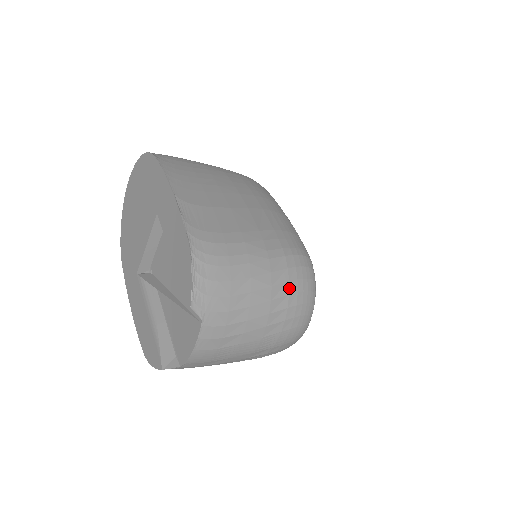
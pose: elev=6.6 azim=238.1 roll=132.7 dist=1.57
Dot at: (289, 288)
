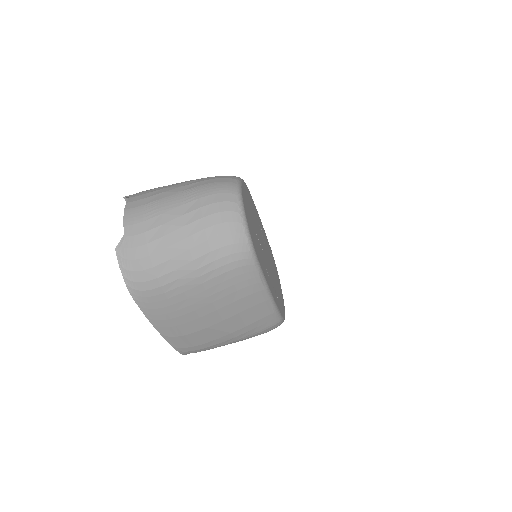
Dot at: occluded
